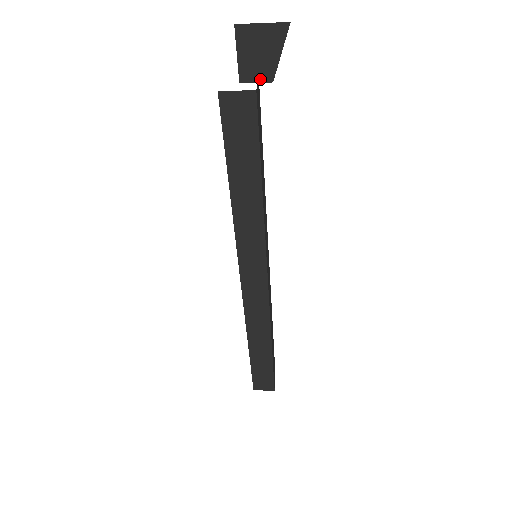
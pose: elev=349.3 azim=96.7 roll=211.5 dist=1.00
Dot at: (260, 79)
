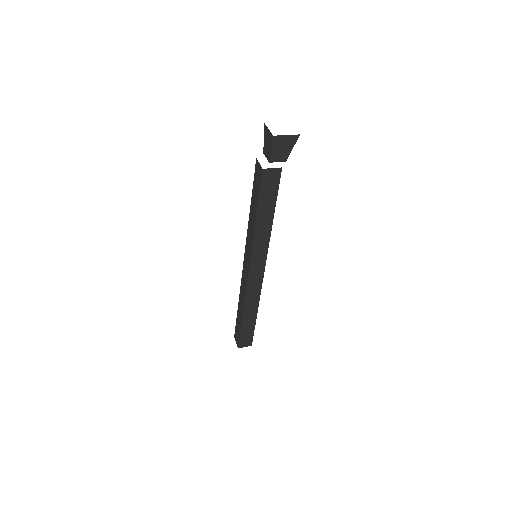
Dot at: (280, 160)
